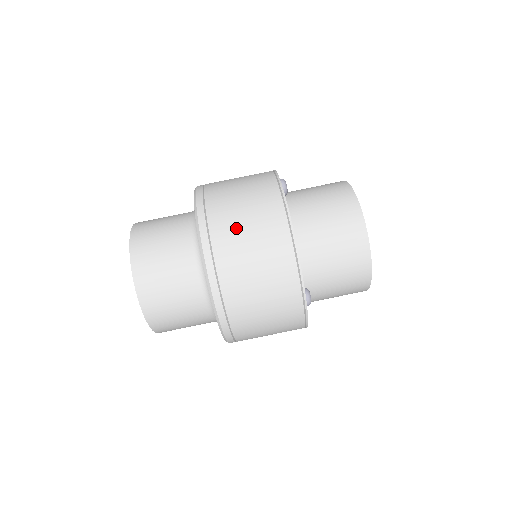
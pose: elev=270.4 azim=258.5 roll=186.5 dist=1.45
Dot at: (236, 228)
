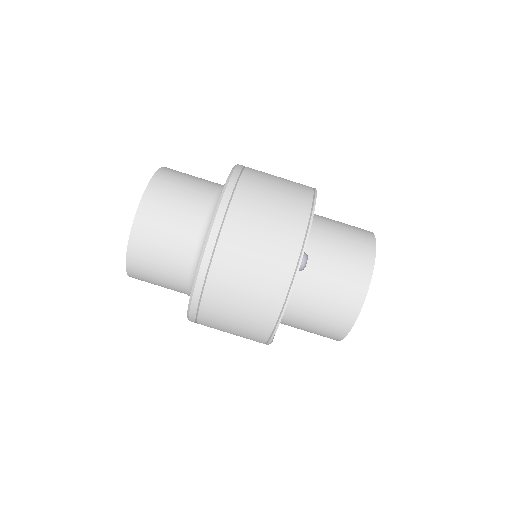
Dot at: (268, 177)
